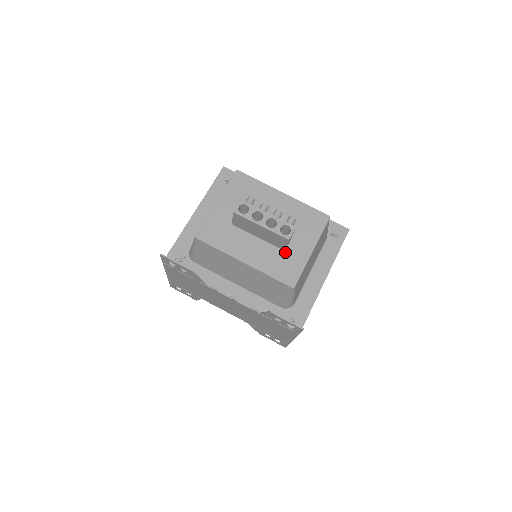
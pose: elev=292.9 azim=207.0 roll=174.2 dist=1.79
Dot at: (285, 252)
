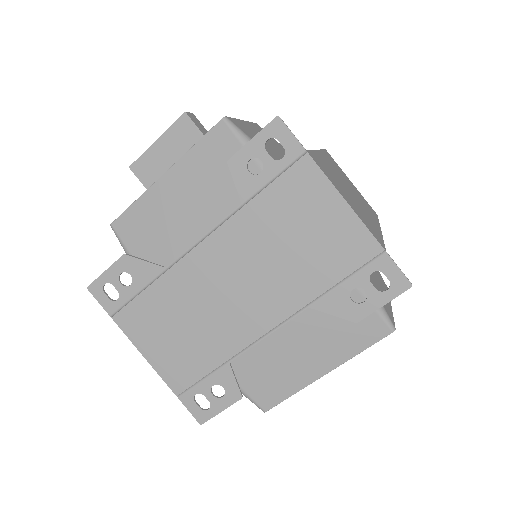
Dot at: occluded
